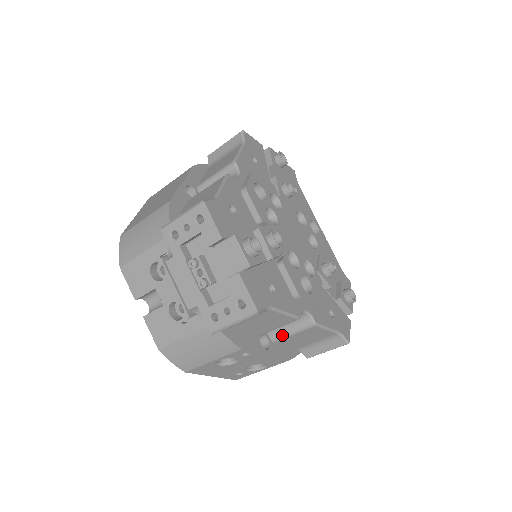
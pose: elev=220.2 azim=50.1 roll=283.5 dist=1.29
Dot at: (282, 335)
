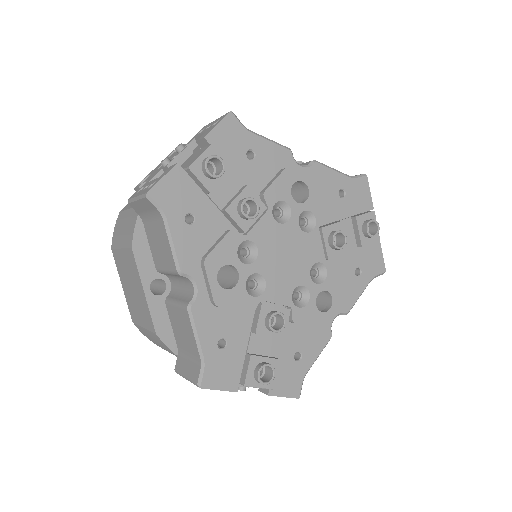
Dot at: occluded
